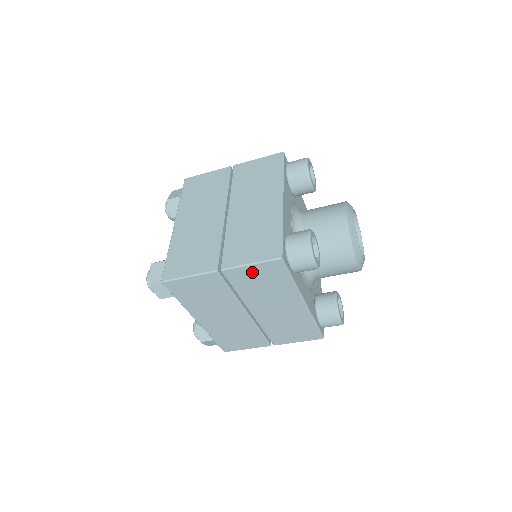
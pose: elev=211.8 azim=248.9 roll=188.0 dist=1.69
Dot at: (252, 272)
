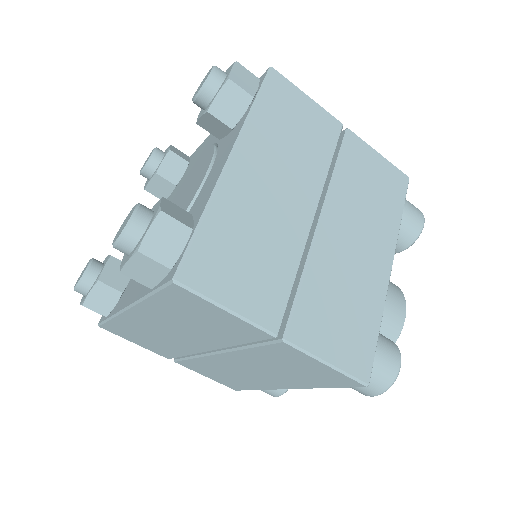
Dot at: (374, 163)
